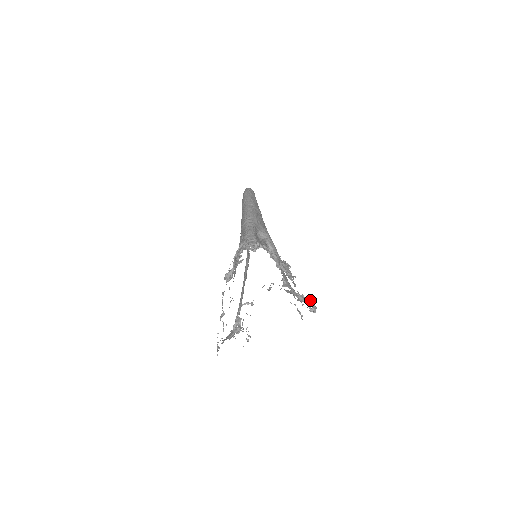
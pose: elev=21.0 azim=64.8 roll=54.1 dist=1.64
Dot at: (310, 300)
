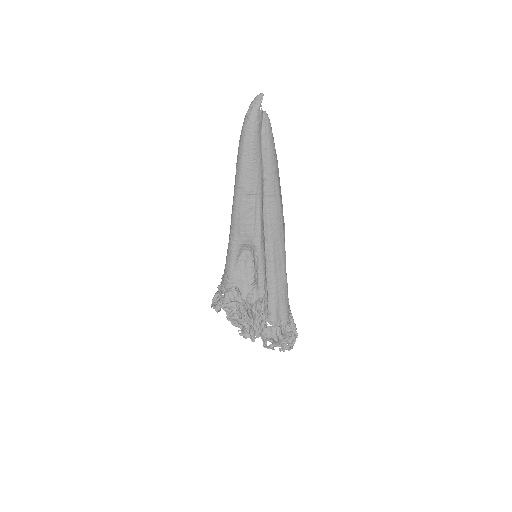
Dot at: (283, 343)
